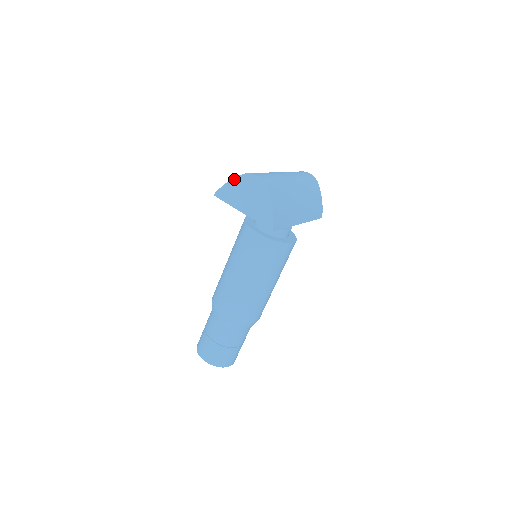
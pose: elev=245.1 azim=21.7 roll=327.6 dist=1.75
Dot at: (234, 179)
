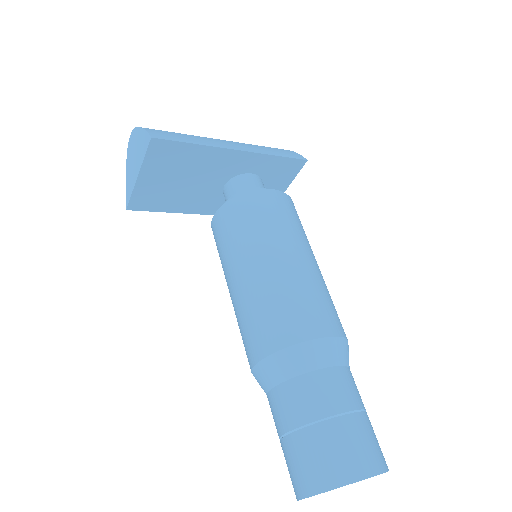
Dot at: (126, 171)
